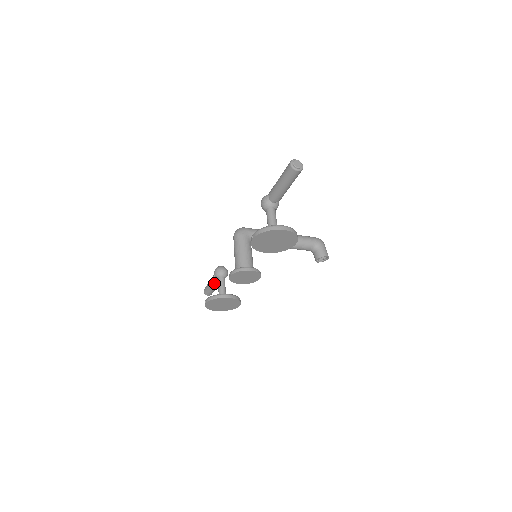
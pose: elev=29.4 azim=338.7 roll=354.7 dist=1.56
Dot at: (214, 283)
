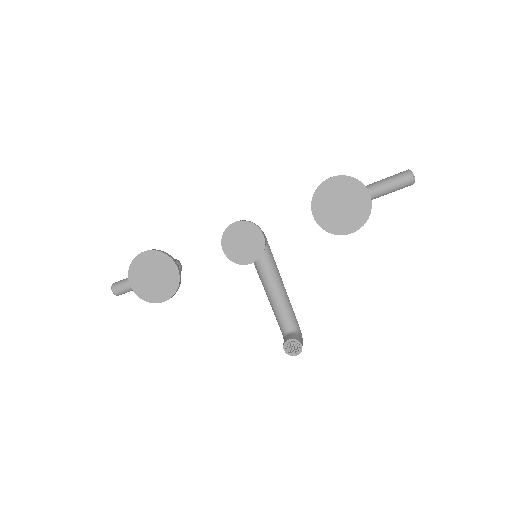
Dot at: occluded
